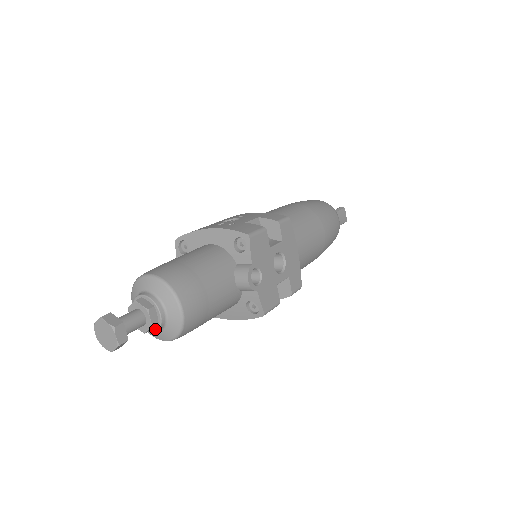
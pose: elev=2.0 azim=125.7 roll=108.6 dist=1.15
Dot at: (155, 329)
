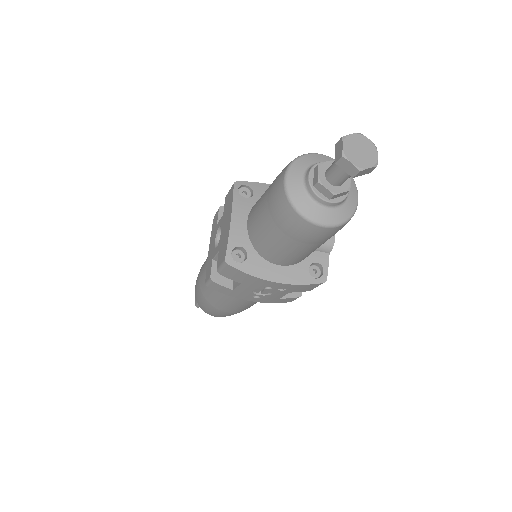
Dot at: (337, 200)
